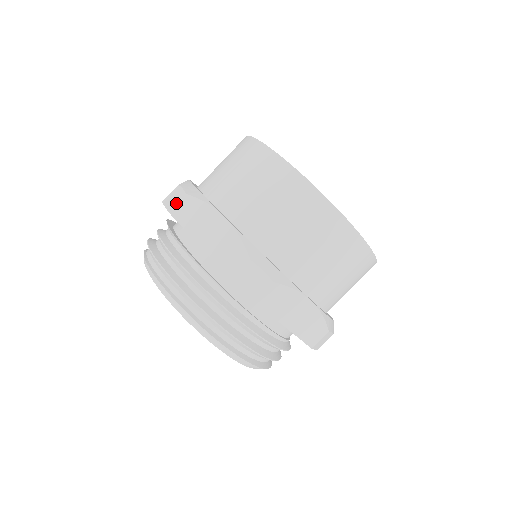
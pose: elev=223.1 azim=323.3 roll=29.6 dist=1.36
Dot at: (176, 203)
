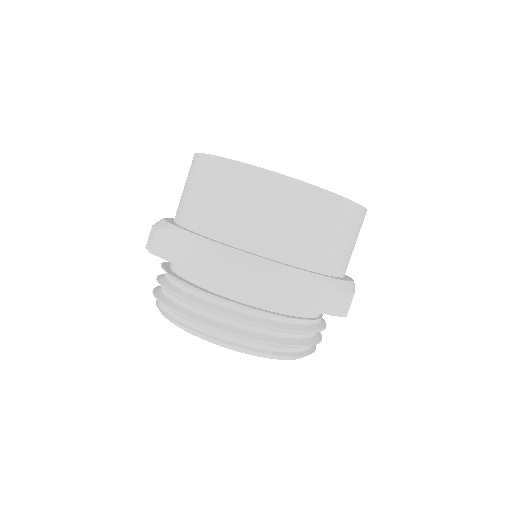
Dot at: (250, 283)
